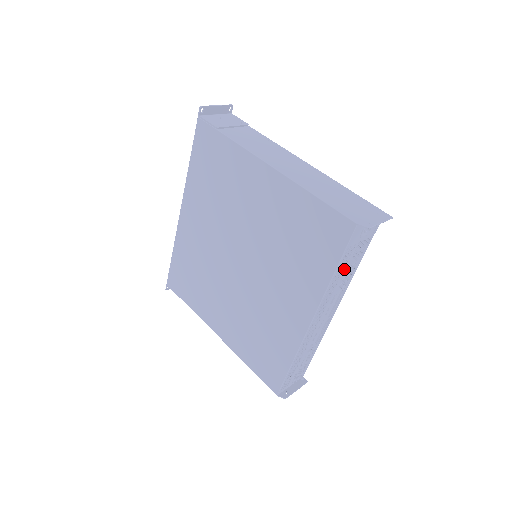
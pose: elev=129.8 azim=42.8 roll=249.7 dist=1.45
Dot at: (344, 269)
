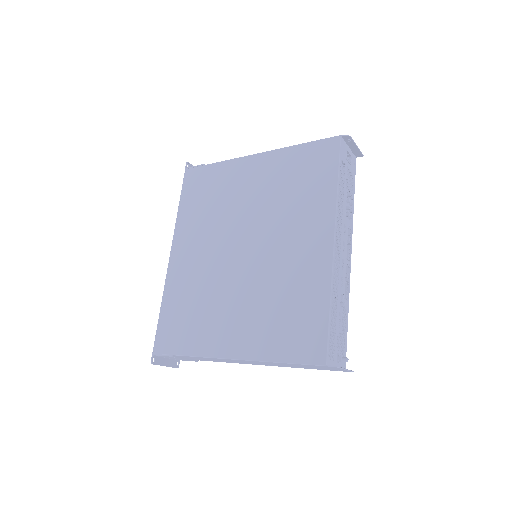
Dot at: (344, 190)
